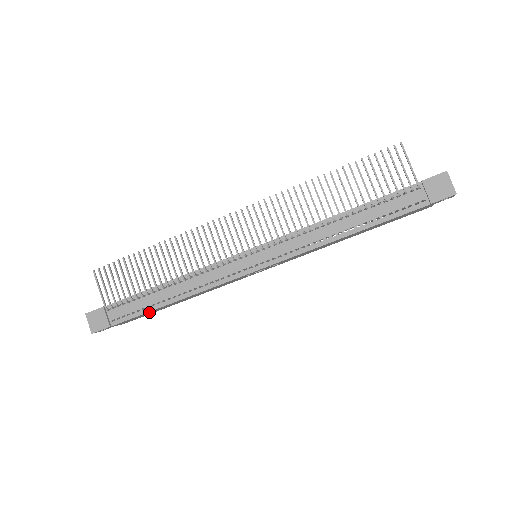
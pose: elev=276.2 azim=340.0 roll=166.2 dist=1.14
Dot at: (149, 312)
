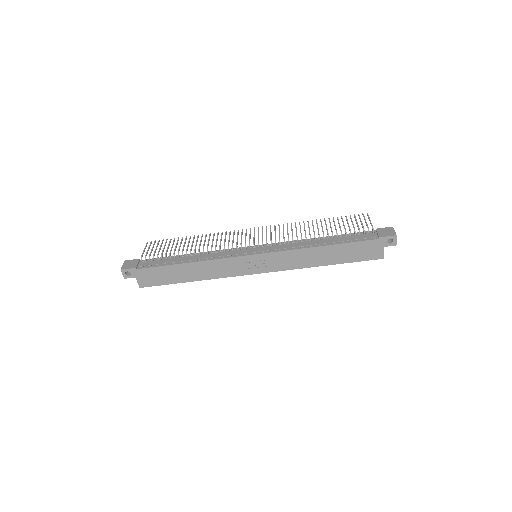
Dot at: (167, 270)
